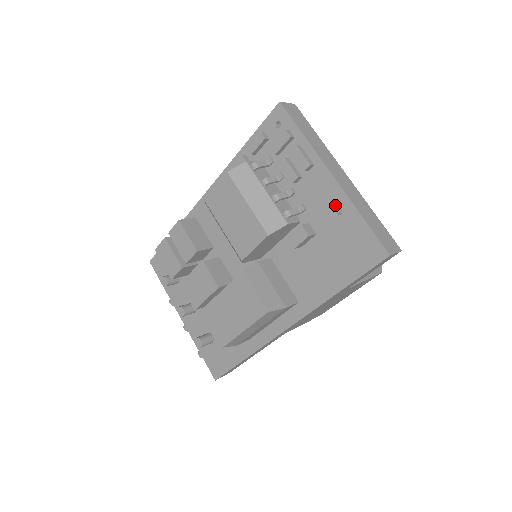
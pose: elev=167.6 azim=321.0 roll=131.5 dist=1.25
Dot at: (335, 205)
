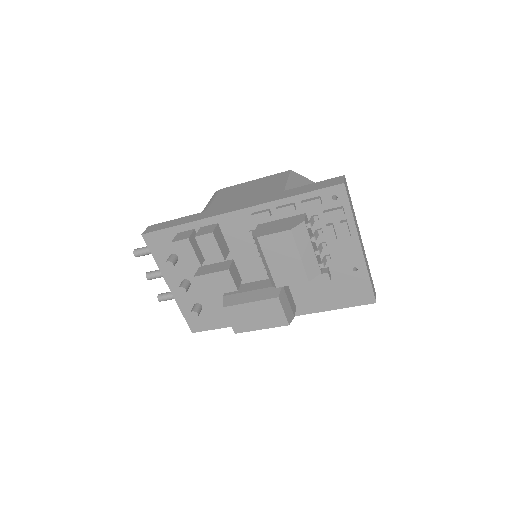
Dot at: (354, 265)
